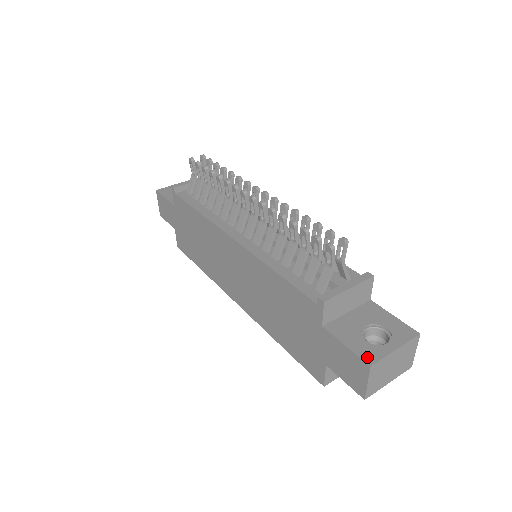
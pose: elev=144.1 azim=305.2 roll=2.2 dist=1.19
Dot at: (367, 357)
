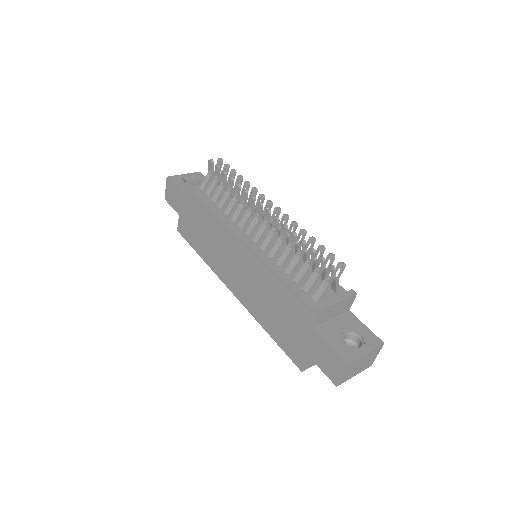
Dot at: (346, 356)
